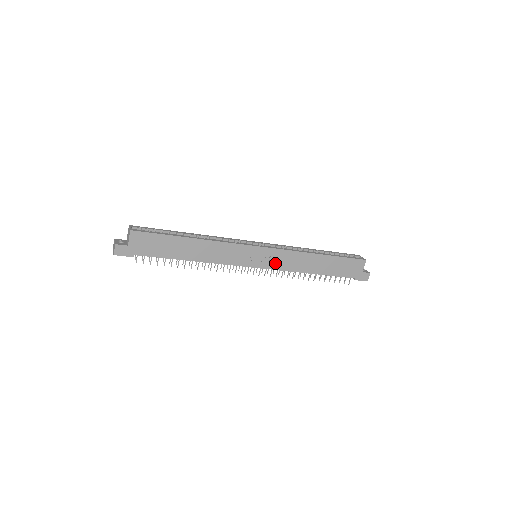
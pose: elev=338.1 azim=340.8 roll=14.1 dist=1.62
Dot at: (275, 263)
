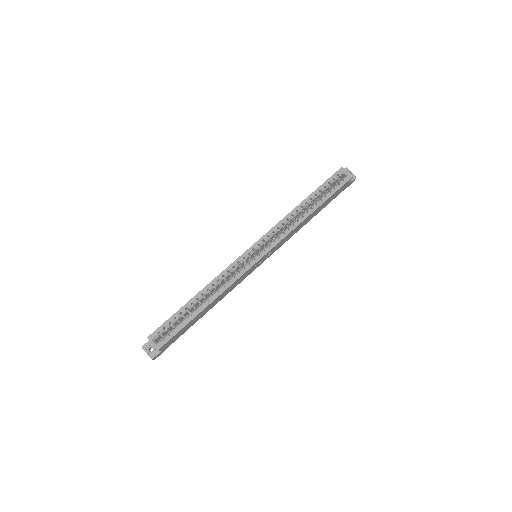
Dot at: (275, 250)
